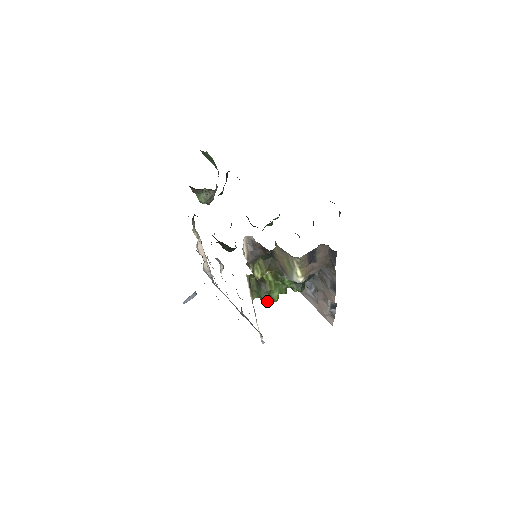
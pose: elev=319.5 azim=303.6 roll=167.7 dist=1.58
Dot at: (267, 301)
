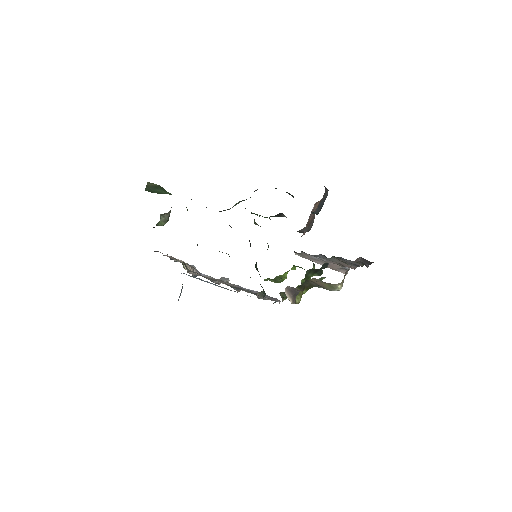
Dot at: occluded
